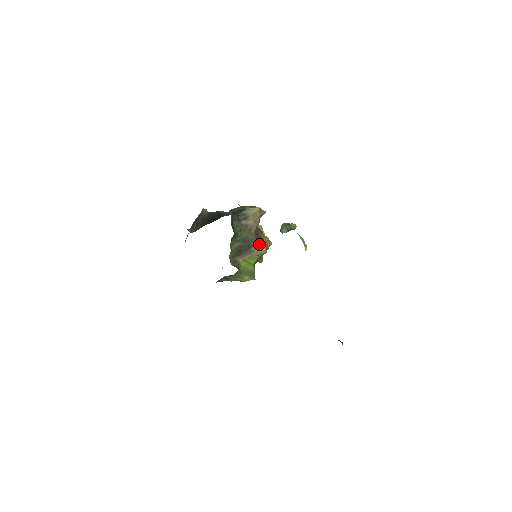
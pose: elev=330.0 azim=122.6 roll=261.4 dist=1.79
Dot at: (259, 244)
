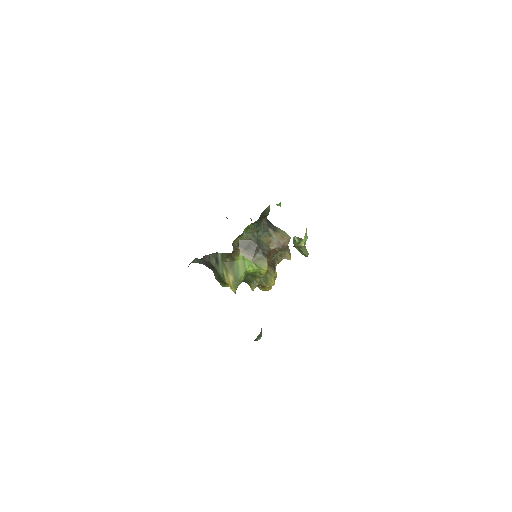
Dot at: (266, 257)
